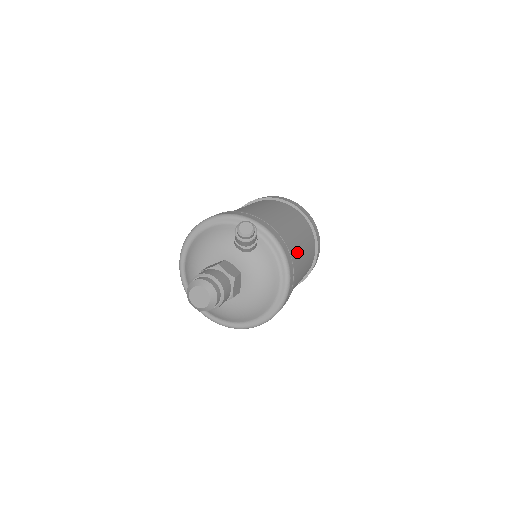
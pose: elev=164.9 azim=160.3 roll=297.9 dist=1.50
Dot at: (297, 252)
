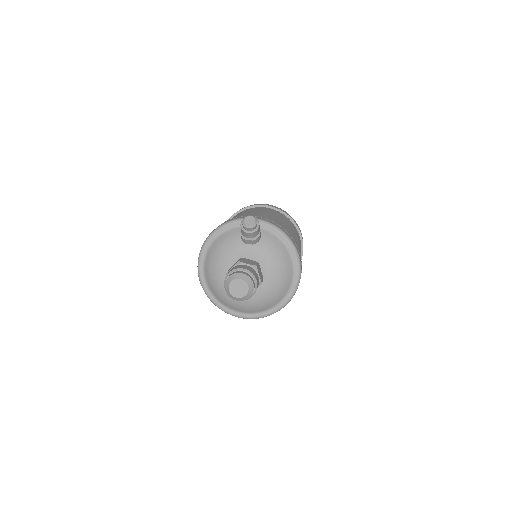
Dot at: (290, 234)
